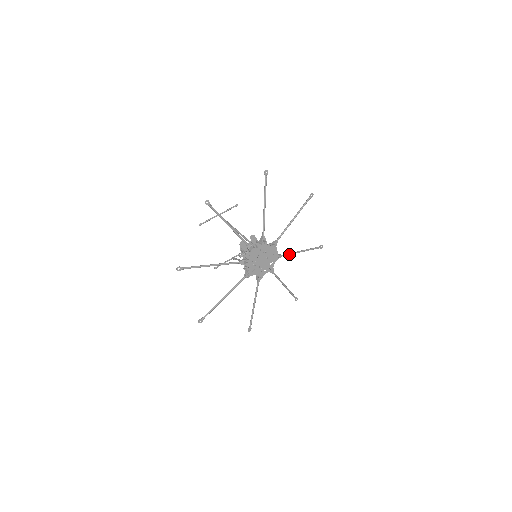
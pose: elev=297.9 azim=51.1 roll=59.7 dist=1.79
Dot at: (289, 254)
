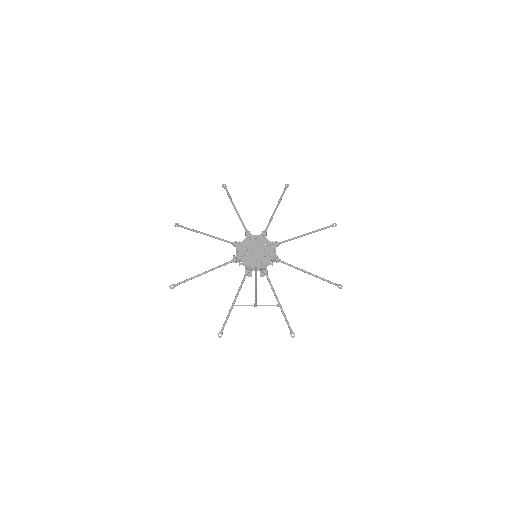
Dot at: (291, 265)
